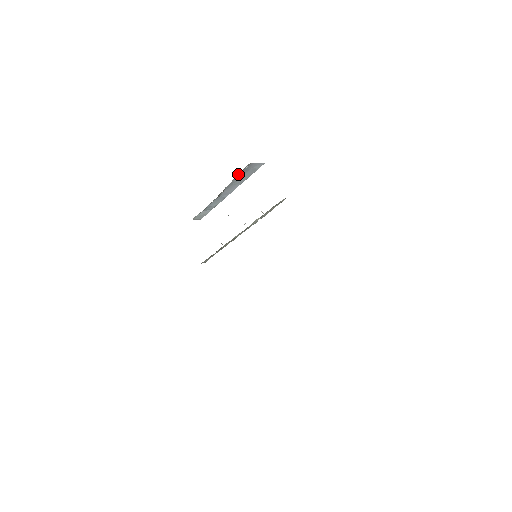
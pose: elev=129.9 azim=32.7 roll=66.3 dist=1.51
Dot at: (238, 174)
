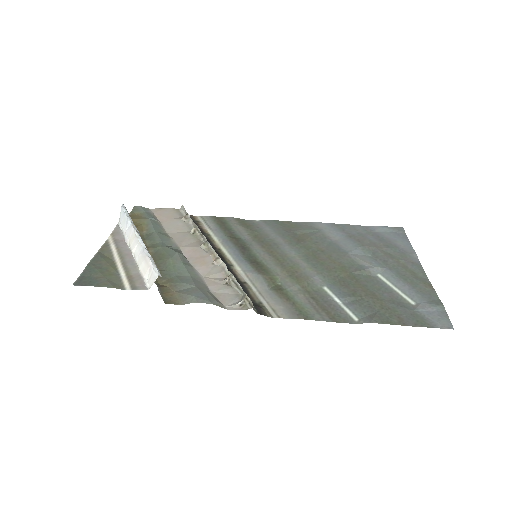
Dot at: occluded
